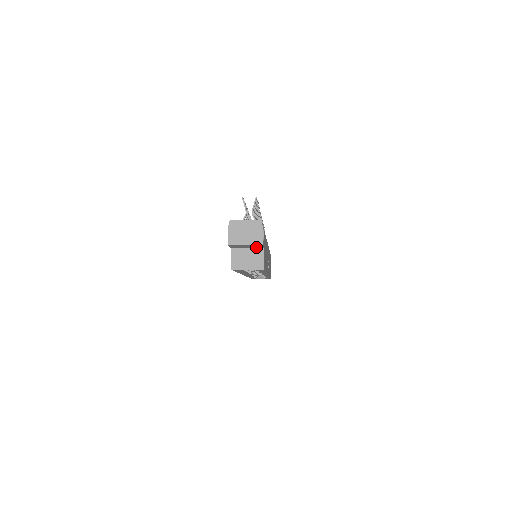
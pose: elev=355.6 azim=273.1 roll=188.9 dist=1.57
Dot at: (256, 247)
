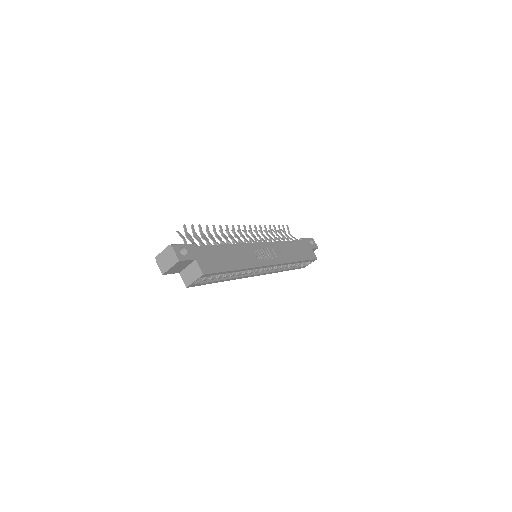
Dot at: (187, 263)
